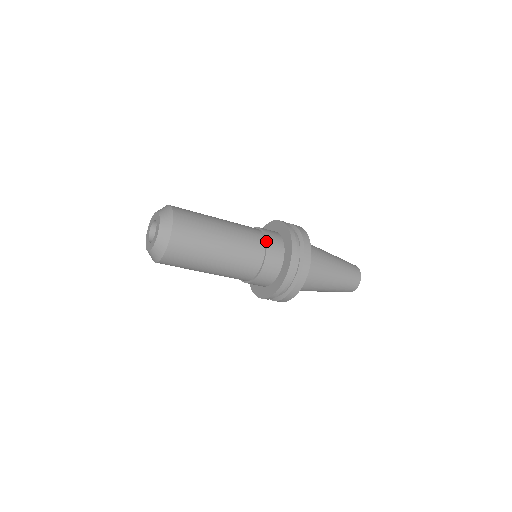
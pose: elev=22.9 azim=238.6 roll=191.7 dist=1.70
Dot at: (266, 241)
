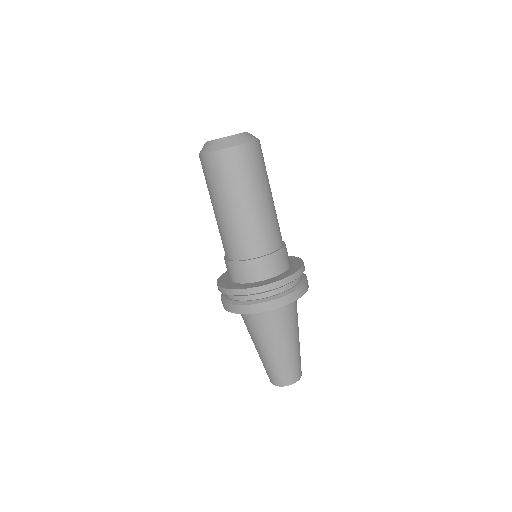
Dot at: occluded
